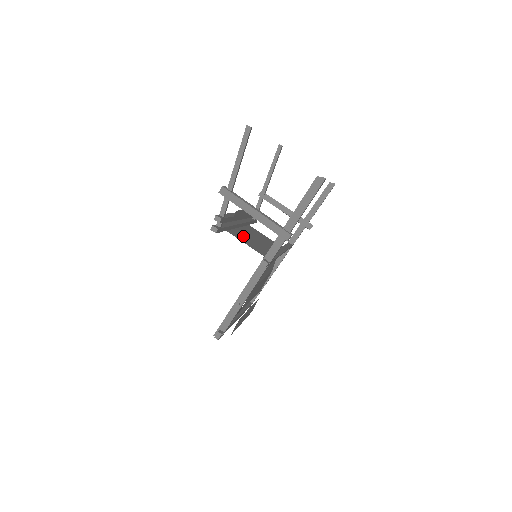
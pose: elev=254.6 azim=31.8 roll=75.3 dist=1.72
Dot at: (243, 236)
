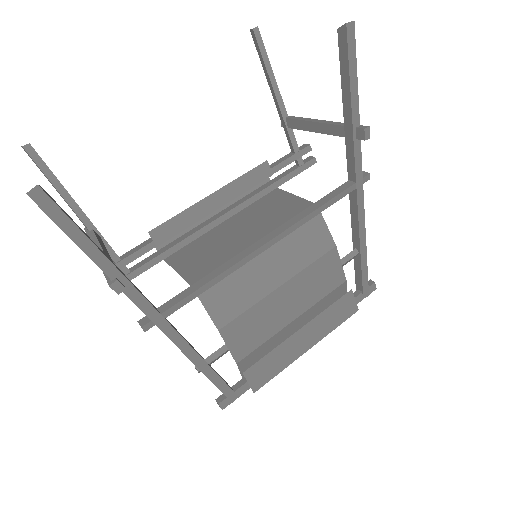
Dot at: (202, 248)
